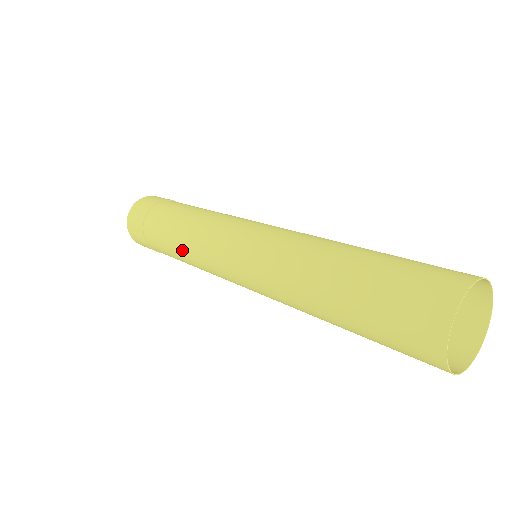
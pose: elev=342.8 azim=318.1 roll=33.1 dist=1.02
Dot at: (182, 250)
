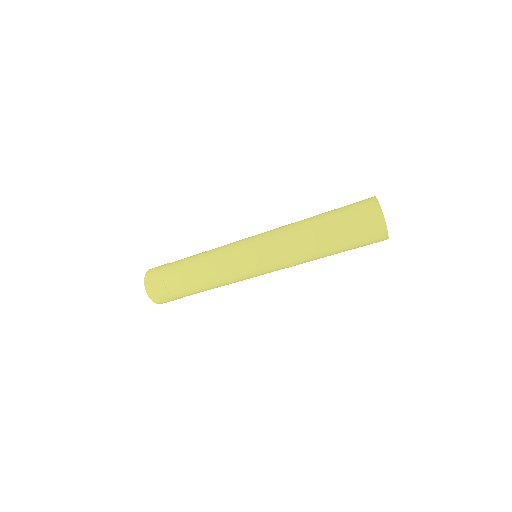
Dot at: (207, 278)
